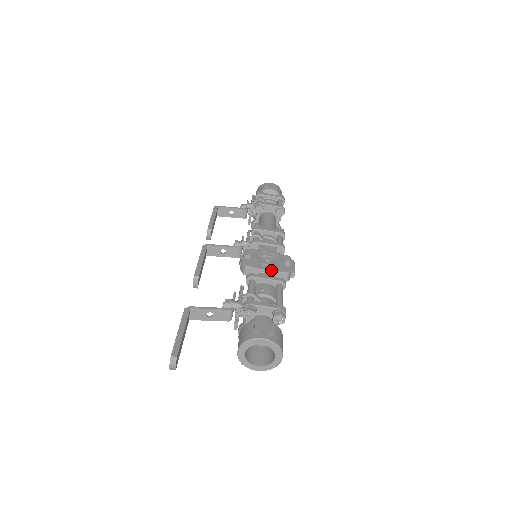
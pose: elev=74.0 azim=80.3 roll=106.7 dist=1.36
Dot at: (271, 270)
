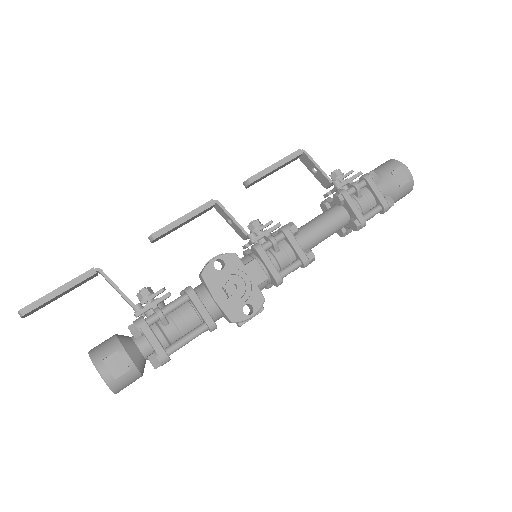
Dot at: (218, 303)
